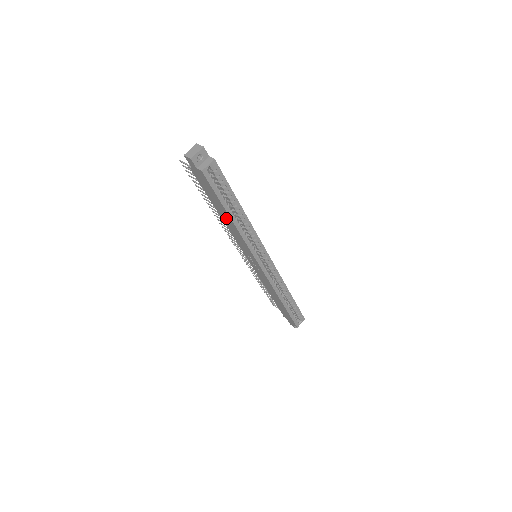
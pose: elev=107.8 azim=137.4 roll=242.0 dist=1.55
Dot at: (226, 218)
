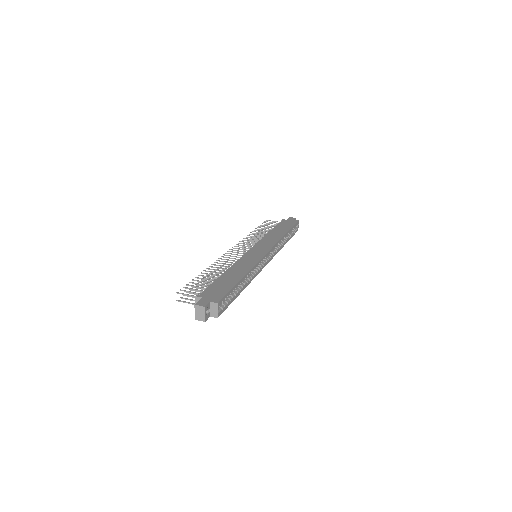
Dot at: occluded
